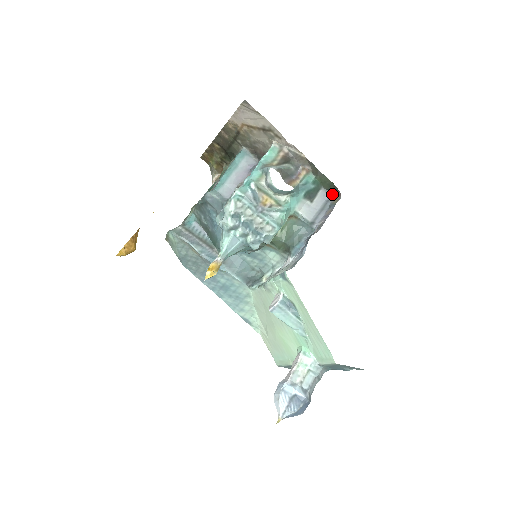
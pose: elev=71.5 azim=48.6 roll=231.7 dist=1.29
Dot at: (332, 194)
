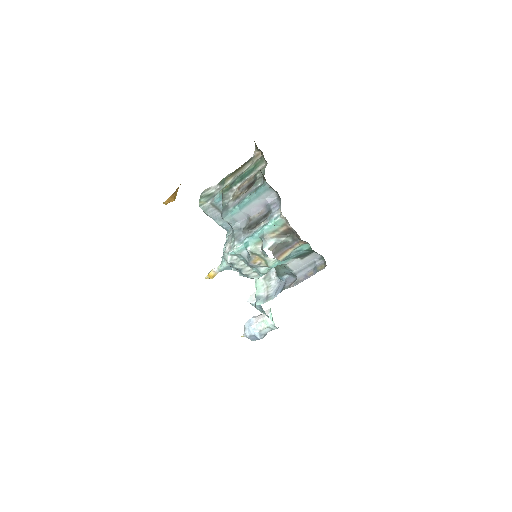
Dot at: (323, 257)
